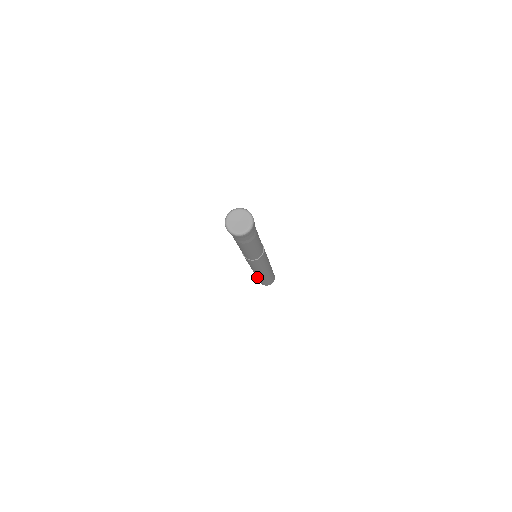
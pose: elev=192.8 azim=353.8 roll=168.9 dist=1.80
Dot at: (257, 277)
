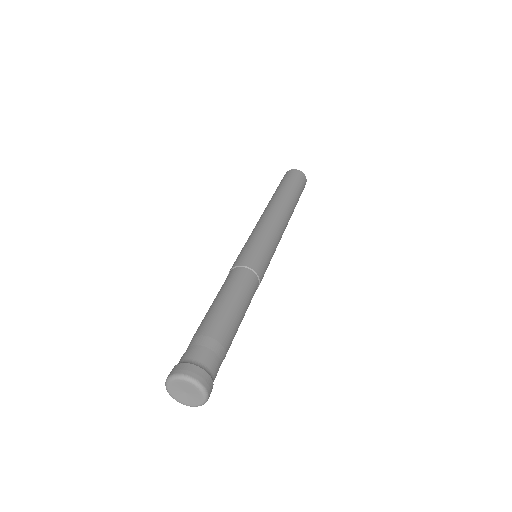
Dot at: occluded
